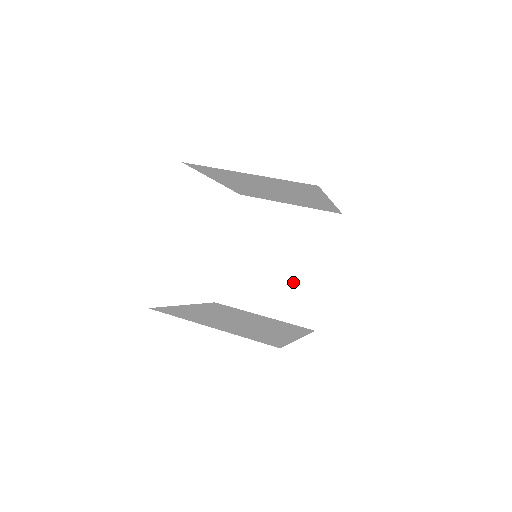
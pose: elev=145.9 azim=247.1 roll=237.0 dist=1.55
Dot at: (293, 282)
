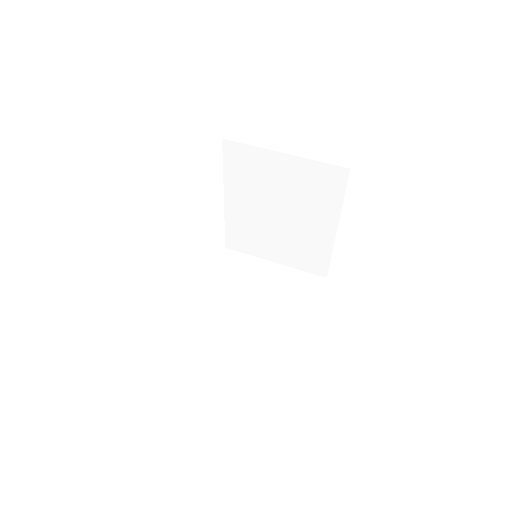
Dot at: (270, 326)
